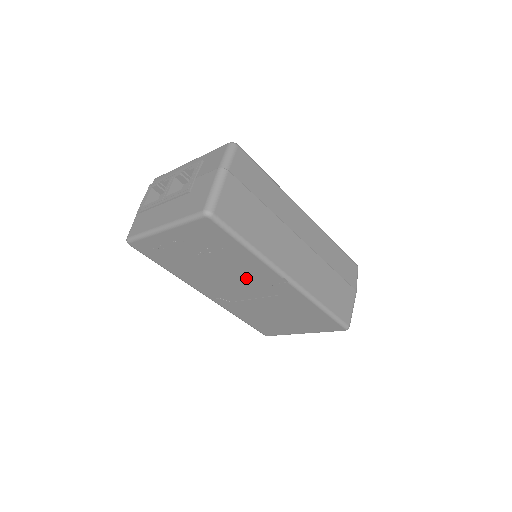
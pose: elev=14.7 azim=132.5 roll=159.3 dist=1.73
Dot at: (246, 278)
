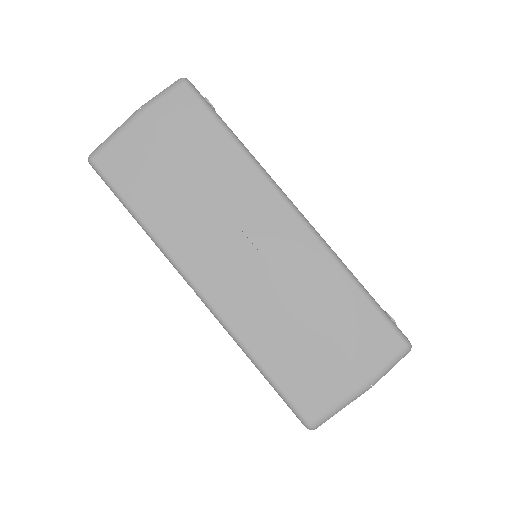
Dot at: occluded
